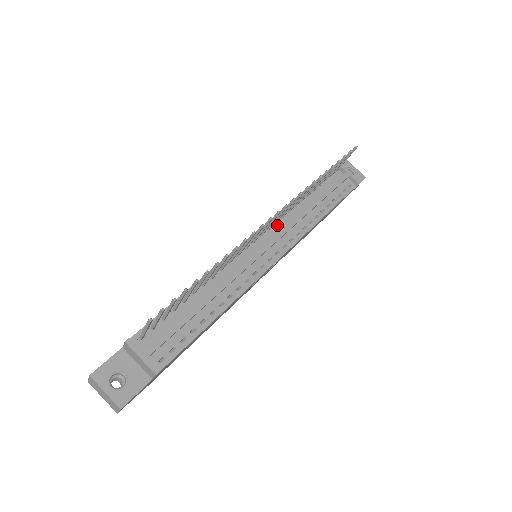
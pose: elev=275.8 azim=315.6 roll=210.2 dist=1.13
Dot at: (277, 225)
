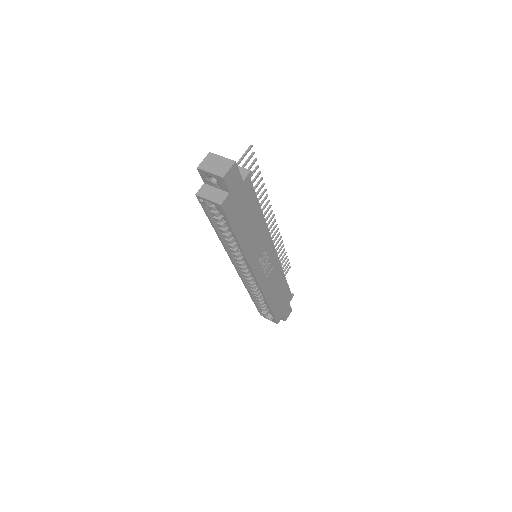
Dot at: occluded
